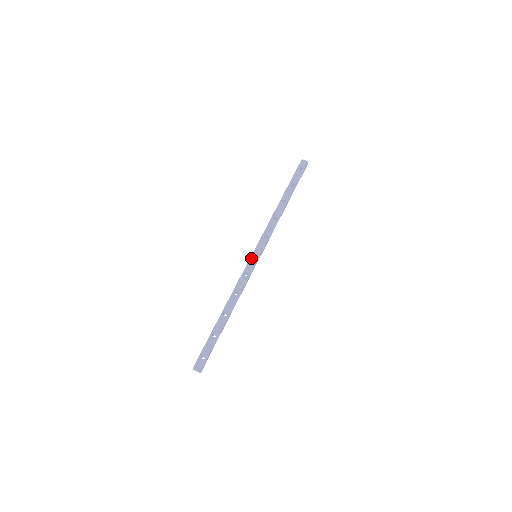
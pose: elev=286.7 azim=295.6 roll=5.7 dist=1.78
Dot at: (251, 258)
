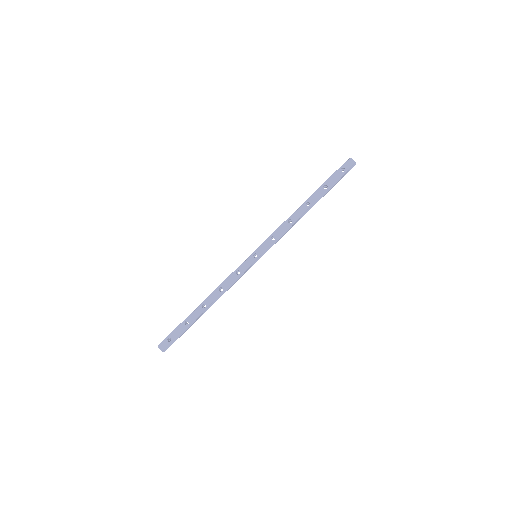
Dot at: (249, 257)
